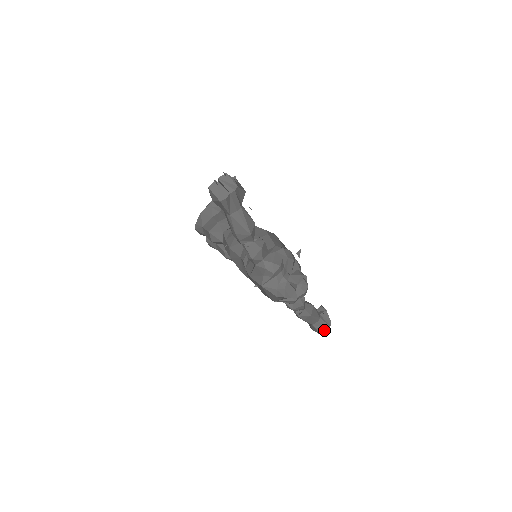
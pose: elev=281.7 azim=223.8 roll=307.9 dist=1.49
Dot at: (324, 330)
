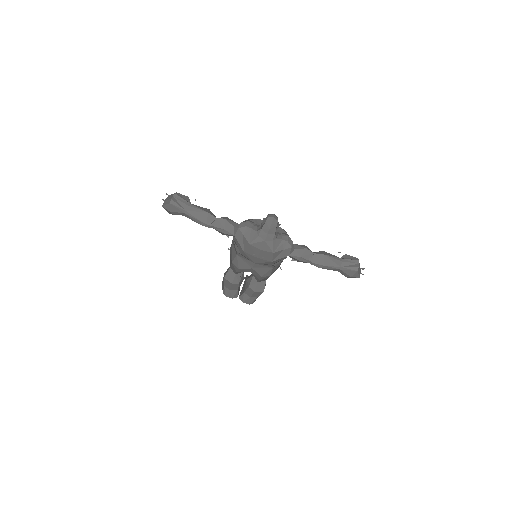
Dot at: (356, 266)
